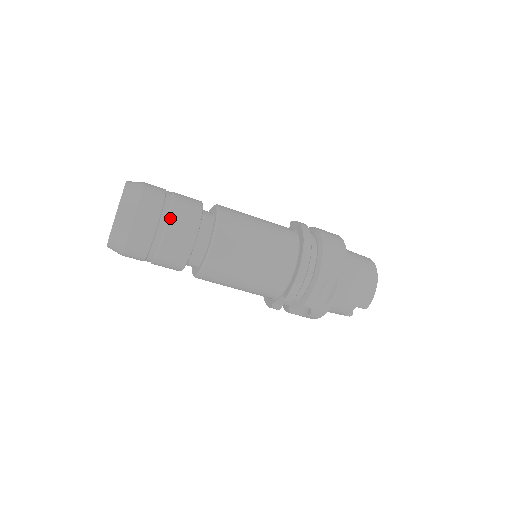
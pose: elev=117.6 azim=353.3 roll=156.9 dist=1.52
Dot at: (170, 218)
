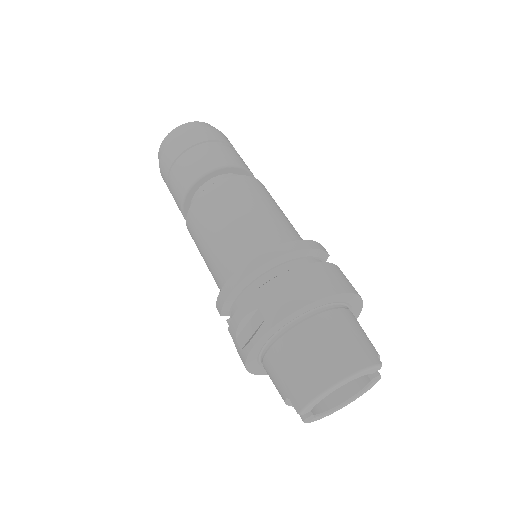
Dot at: (188, 157)
